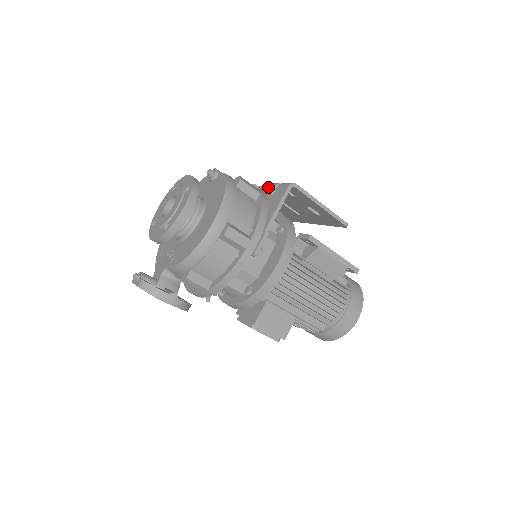
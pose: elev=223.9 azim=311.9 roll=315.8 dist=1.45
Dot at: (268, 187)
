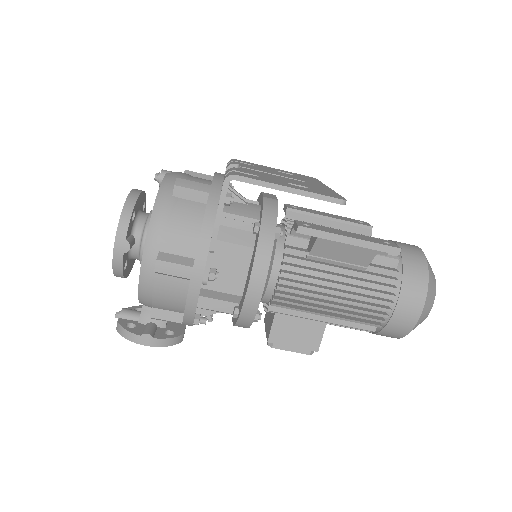
Dot at: occluded
